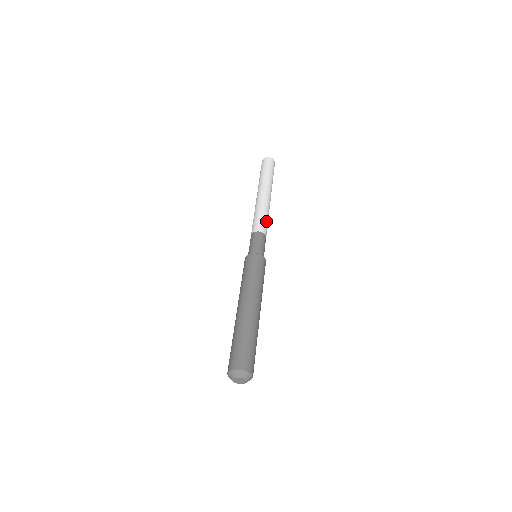
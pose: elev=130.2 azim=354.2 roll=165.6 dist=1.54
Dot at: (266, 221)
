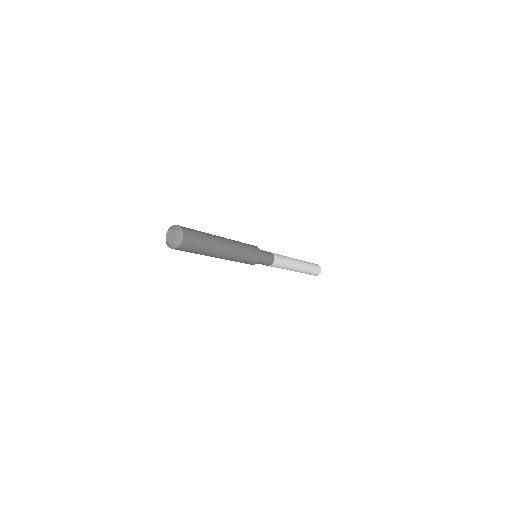
Dot at: occluded
